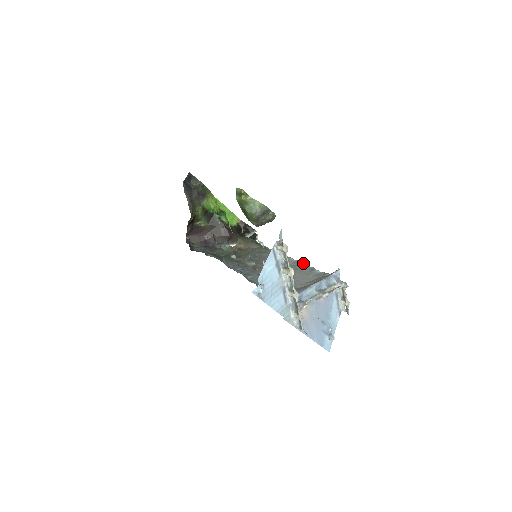
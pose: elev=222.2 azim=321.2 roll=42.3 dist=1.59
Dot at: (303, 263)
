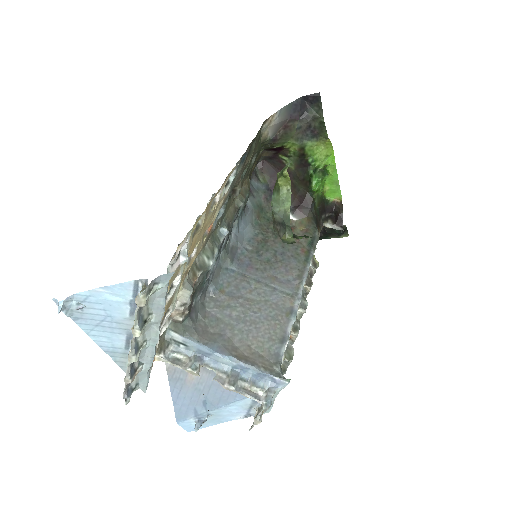
Dot at: (294, 321)
